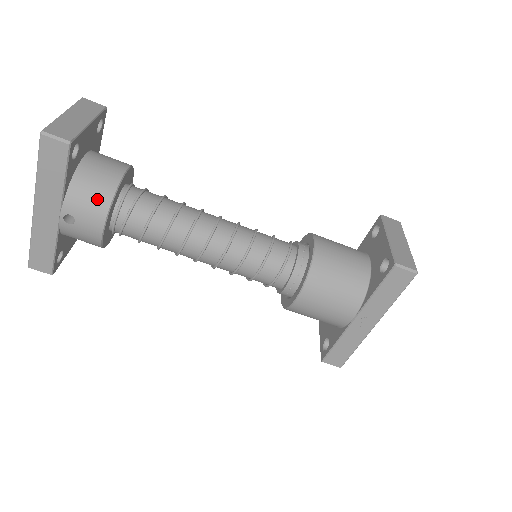
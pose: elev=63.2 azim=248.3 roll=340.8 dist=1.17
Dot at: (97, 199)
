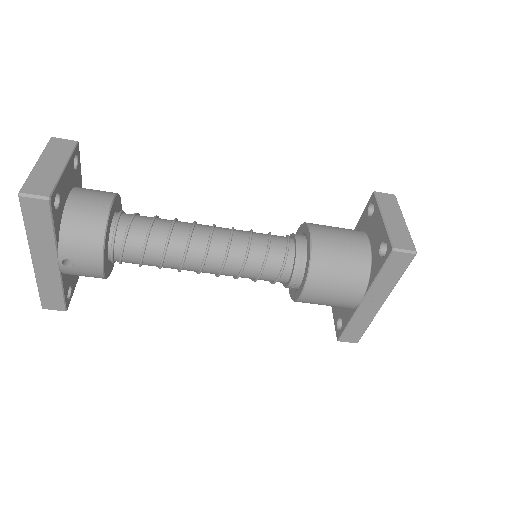
Dot at: (89, 240)
